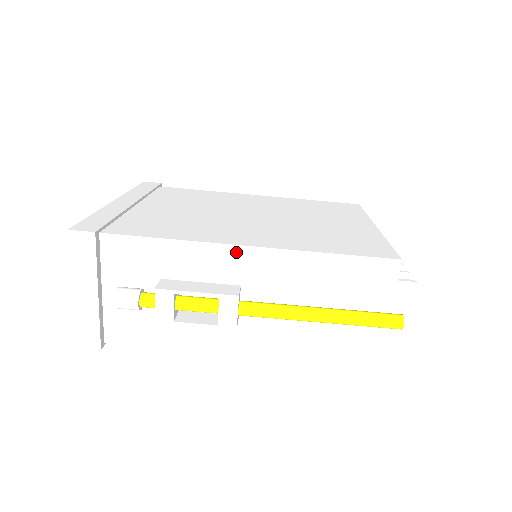
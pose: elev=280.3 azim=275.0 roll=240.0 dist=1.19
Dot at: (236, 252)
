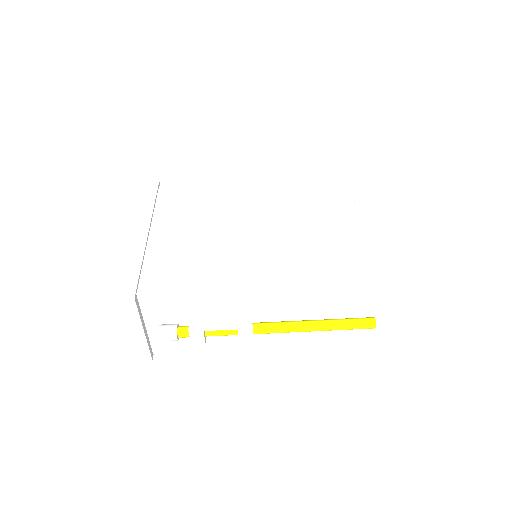
Dot at: (246, 294)
